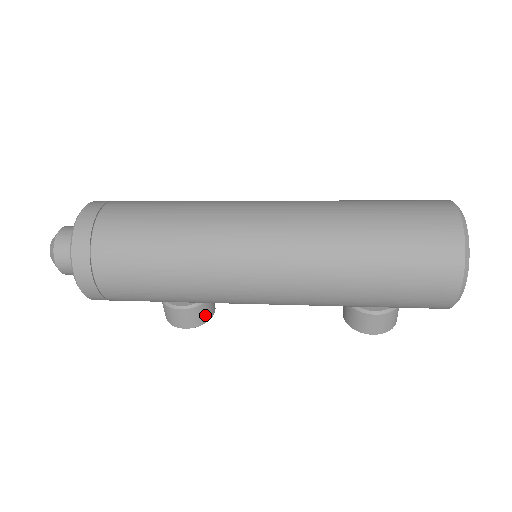
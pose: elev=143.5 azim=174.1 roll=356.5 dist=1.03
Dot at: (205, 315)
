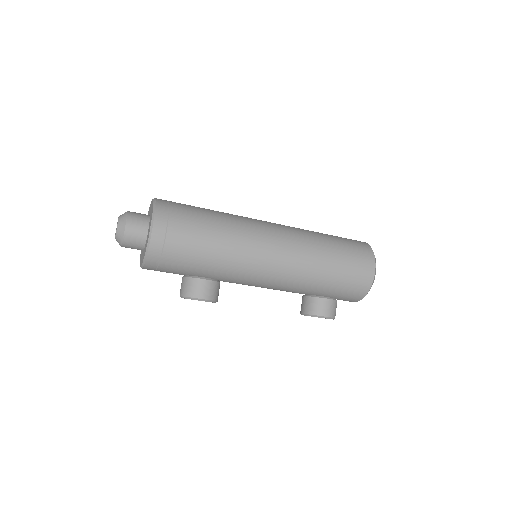
Dot at: (217, 294)
